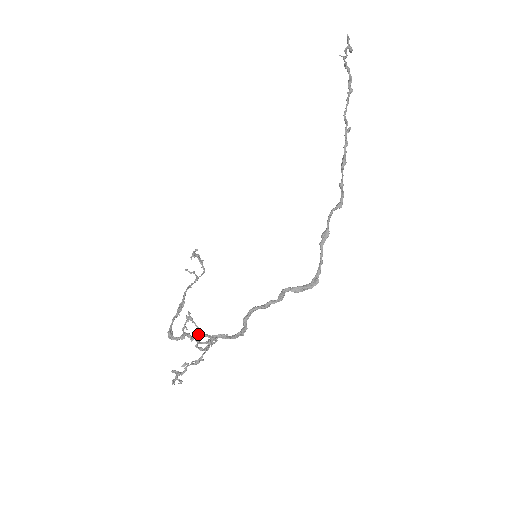
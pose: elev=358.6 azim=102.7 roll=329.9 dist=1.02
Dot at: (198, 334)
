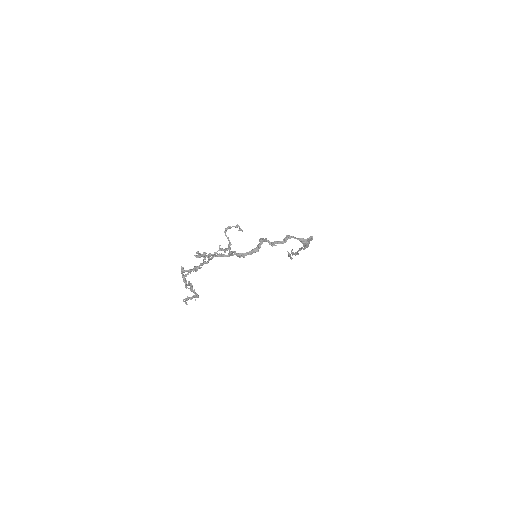
Dot at: (217, 254)
